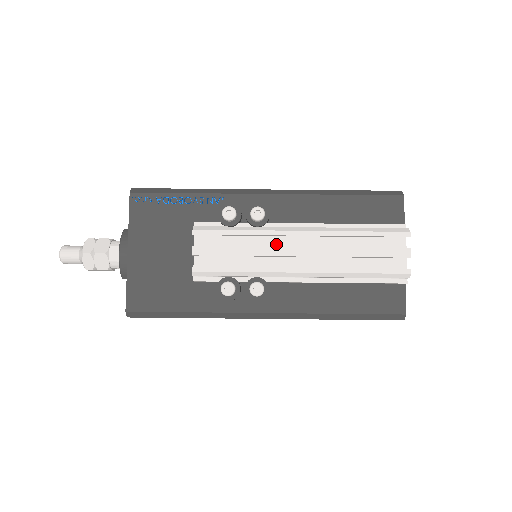
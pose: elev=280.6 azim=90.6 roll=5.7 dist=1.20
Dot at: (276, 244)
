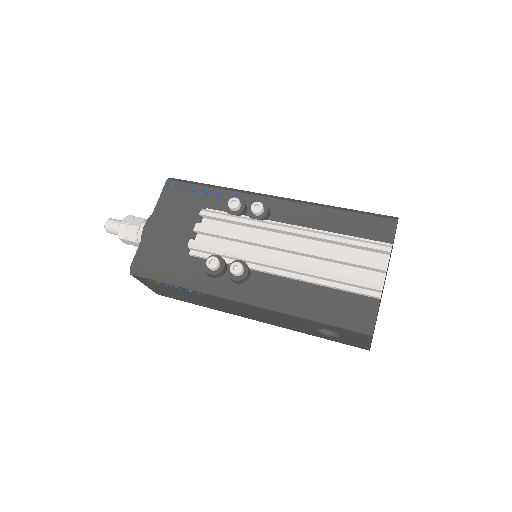
Dot at: occluded
